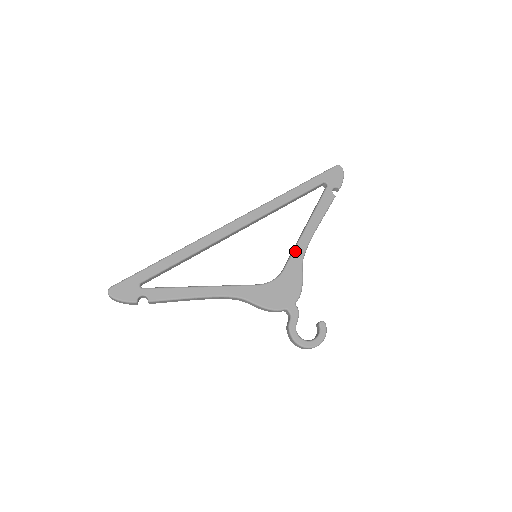
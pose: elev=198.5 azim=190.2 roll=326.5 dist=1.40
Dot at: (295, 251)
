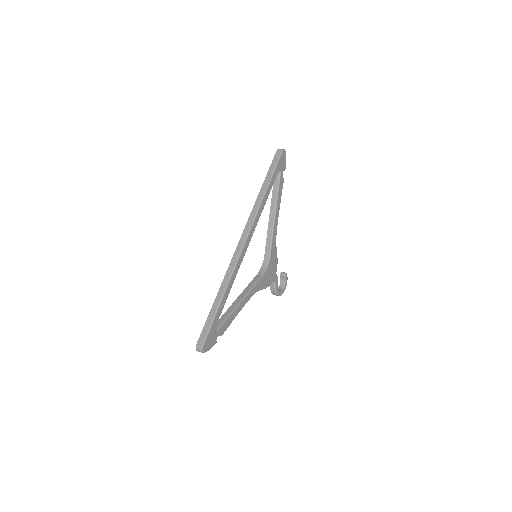
Dot at: (273, 238)
